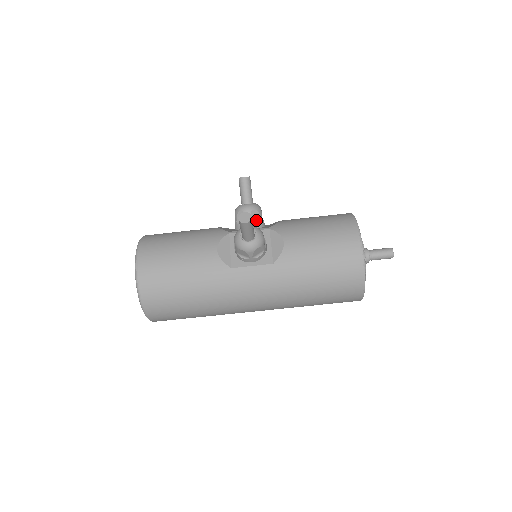
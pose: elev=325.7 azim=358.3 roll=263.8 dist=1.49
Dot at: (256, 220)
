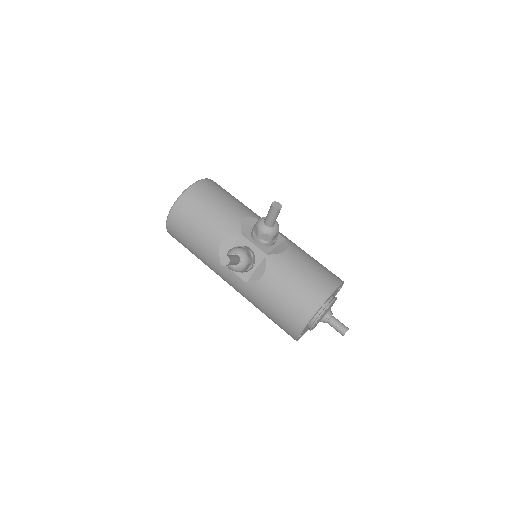
Dot at: (265, 240)
